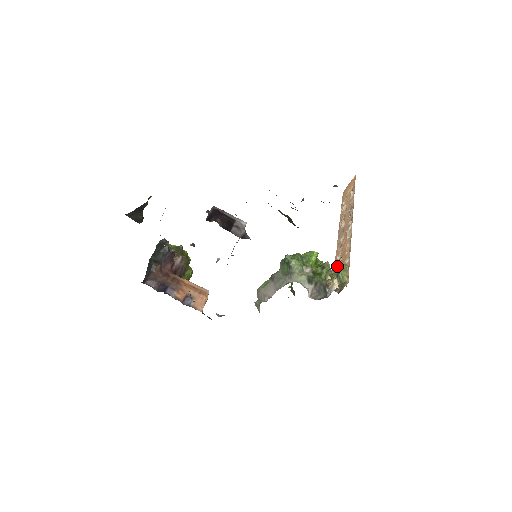
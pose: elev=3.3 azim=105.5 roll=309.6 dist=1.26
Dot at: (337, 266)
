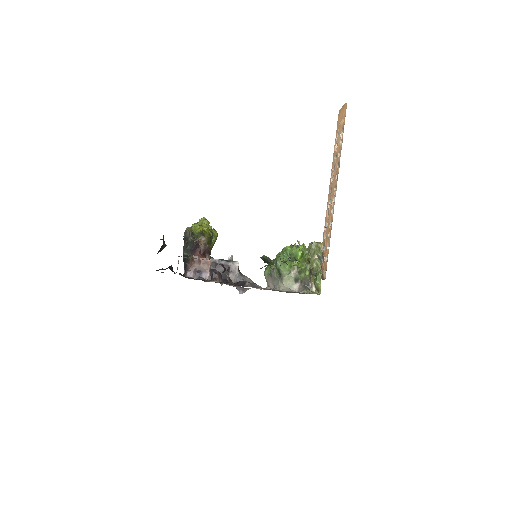
Dot at: (324, 239)
